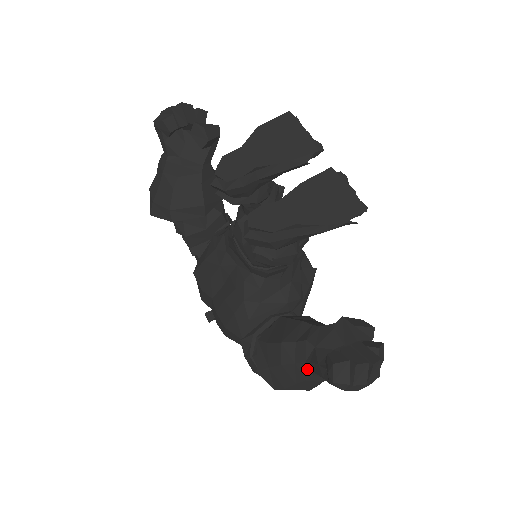
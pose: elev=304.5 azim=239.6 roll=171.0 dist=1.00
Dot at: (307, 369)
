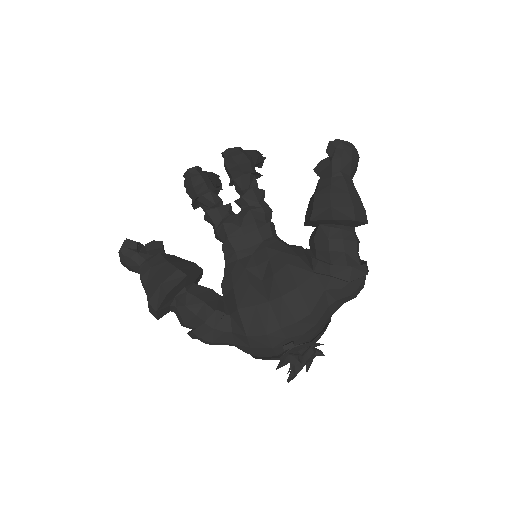
Dot at: (337, 178)
